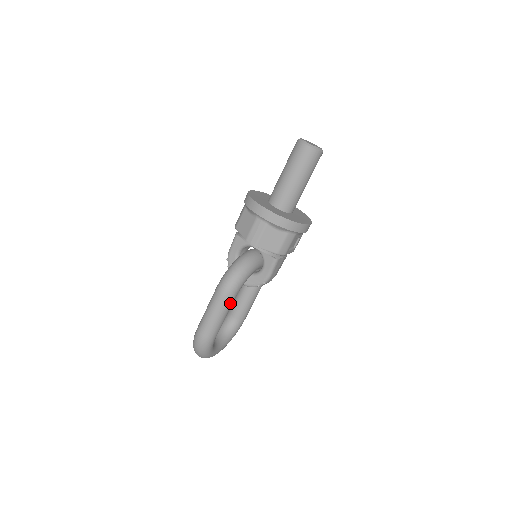
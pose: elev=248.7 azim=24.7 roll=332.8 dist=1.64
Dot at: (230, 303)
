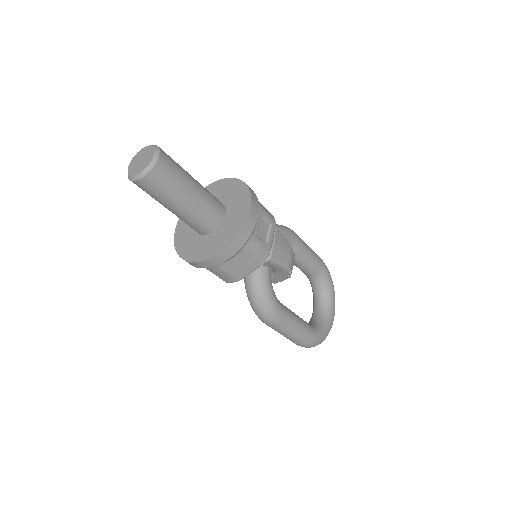
Dot at: (286, 319)
